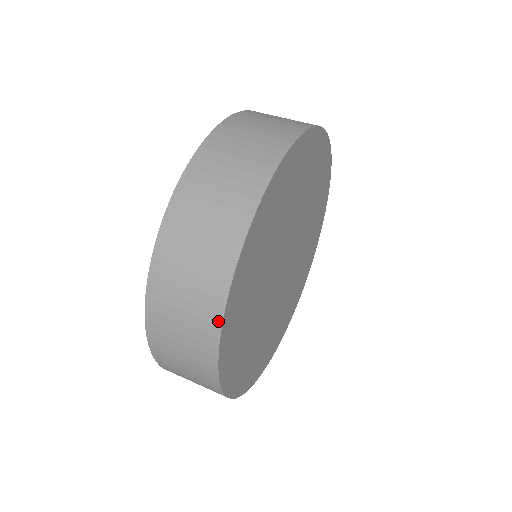
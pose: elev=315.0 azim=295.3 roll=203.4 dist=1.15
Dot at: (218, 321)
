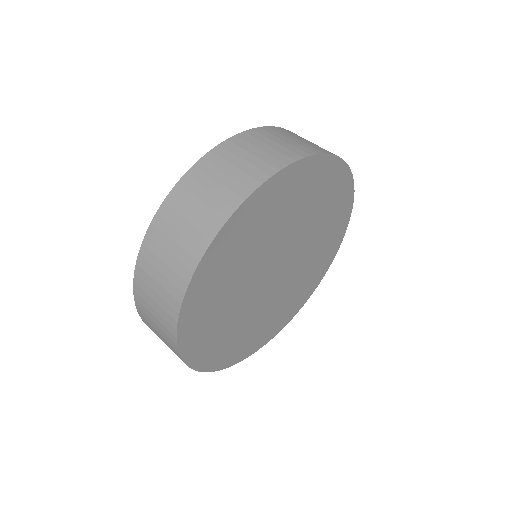
Dot at: (187, 278)
